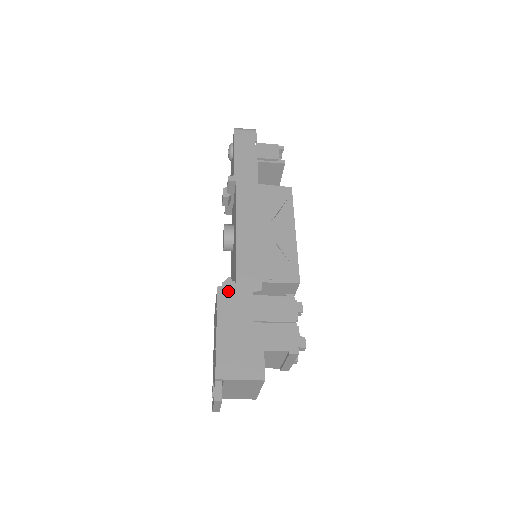
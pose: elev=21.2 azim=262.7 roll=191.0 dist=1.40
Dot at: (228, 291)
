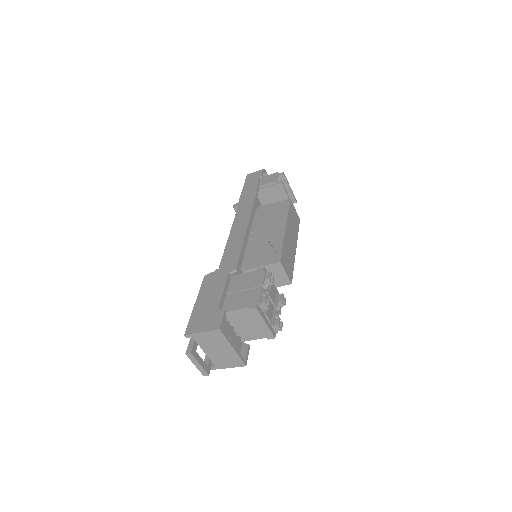
Dot at: (211, 276)
